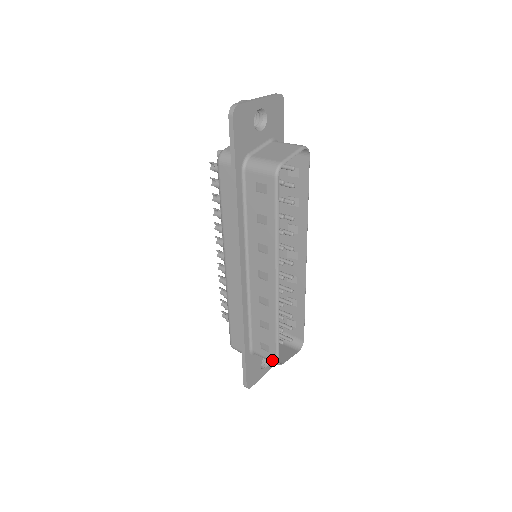
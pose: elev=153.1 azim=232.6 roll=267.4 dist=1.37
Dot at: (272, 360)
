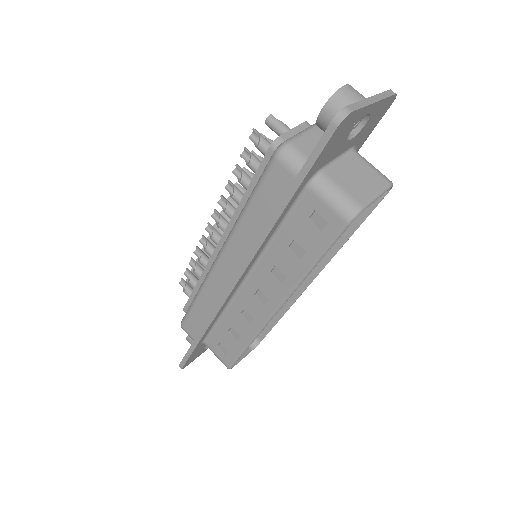
Dot at: (224, 363)
